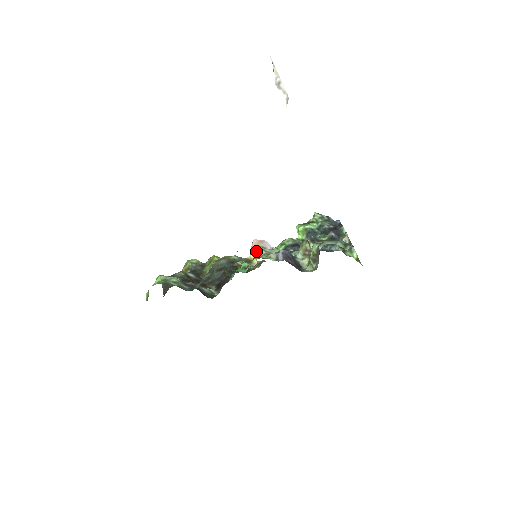
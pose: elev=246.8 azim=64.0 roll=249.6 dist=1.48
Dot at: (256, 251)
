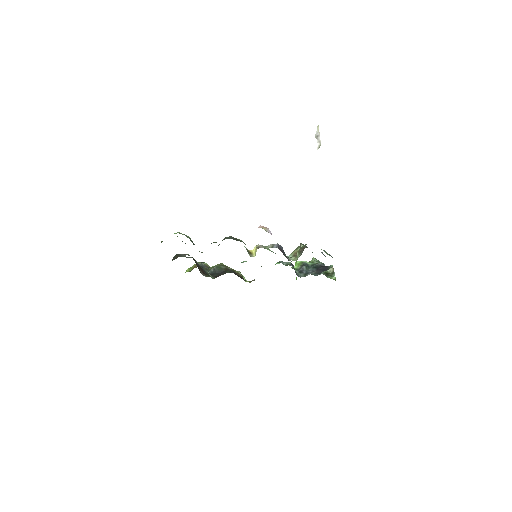
Dot at: (258, 246)
